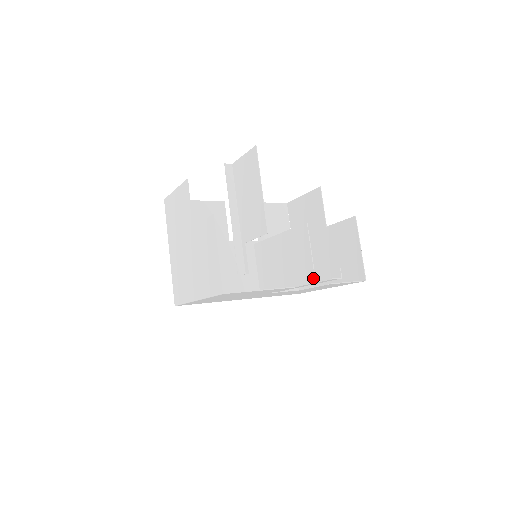
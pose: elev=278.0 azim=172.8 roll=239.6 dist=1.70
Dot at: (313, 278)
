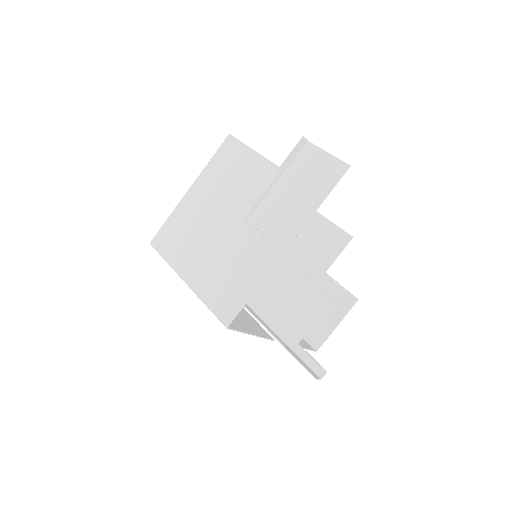
Dot at: (294, 344)
